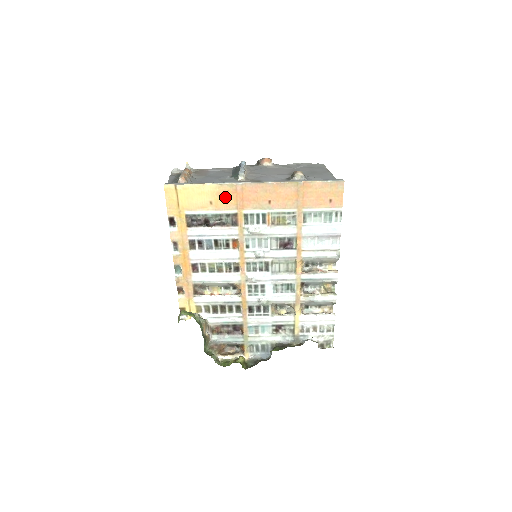
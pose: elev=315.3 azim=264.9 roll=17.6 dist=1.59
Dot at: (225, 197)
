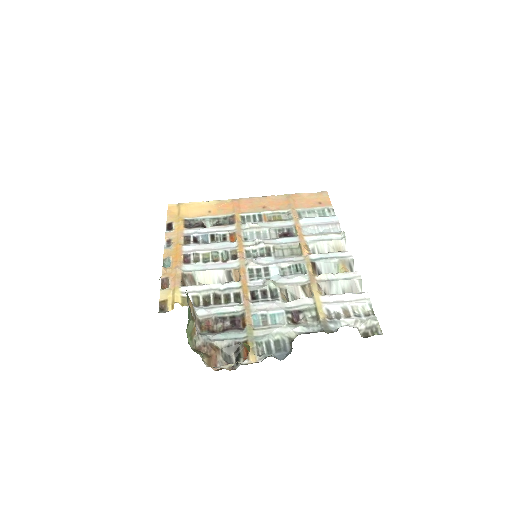
Dot at: (223, 208)
